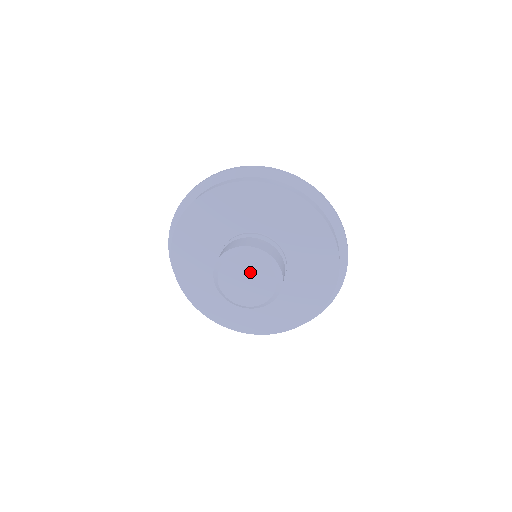
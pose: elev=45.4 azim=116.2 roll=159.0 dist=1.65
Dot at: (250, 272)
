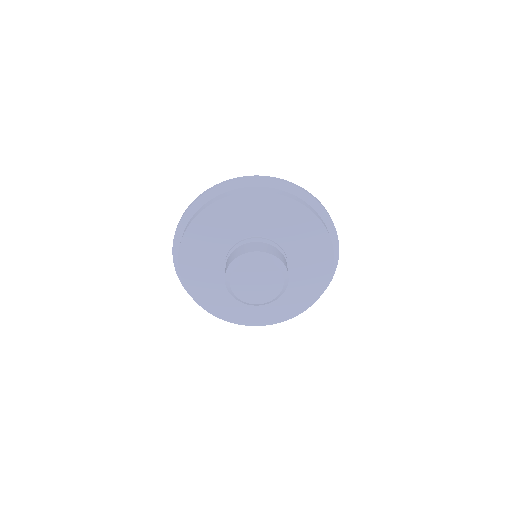
Dot at: (263, 275)
